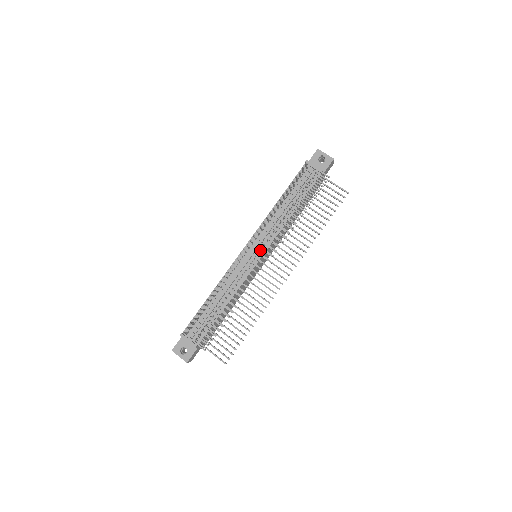
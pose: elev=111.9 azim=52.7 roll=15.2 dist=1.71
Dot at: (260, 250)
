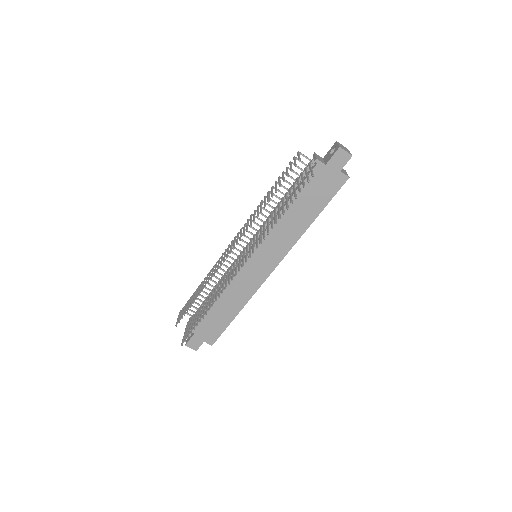
Dot at: occluded
